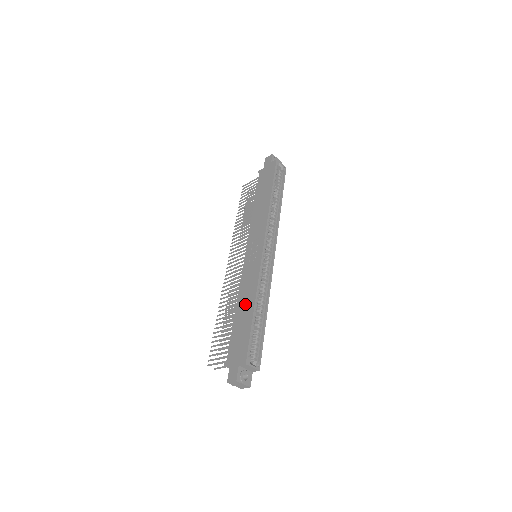
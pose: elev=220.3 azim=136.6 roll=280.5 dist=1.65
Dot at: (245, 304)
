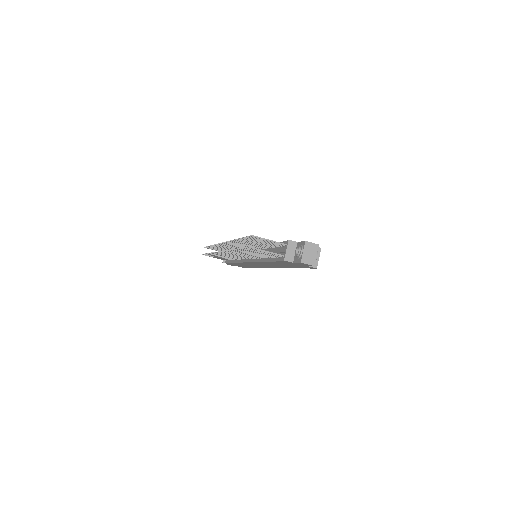
Dot at: occluded
